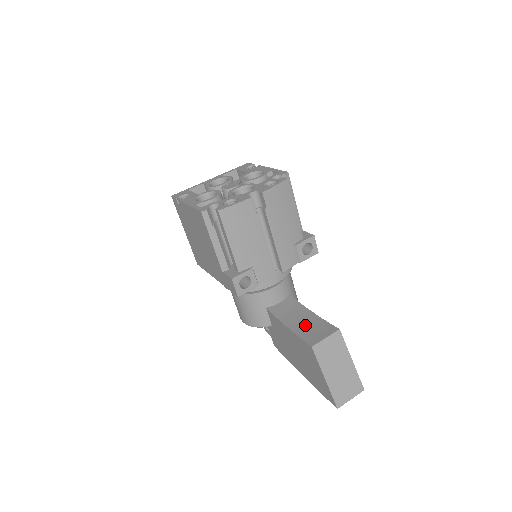
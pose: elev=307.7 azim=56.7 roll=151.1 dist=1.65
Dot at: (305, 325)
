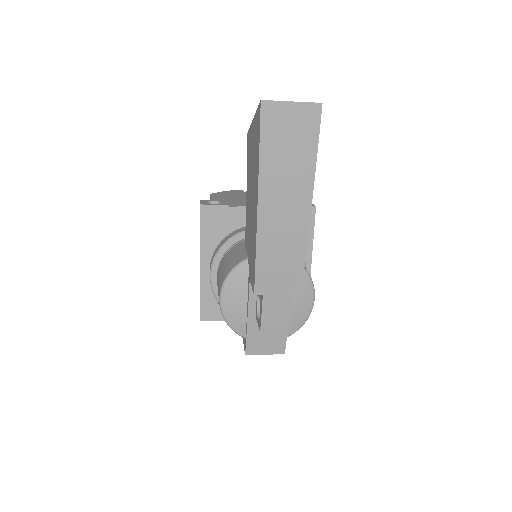
Dot at: occluded
